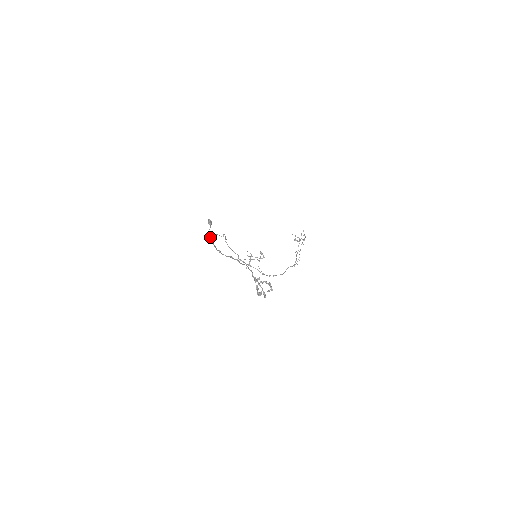
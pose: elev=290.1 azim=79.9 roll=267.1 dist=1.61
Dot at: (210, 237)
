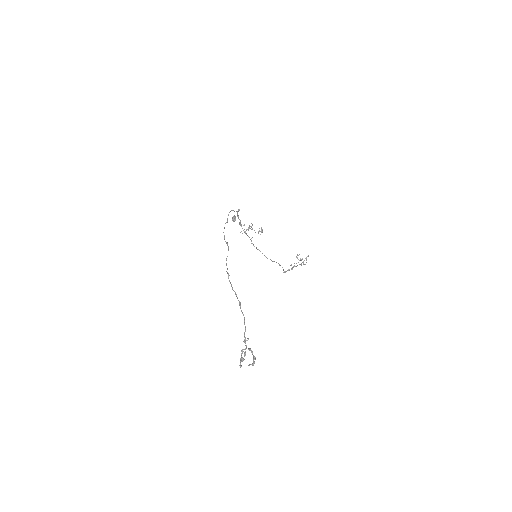
Dot at: (226, 222)
